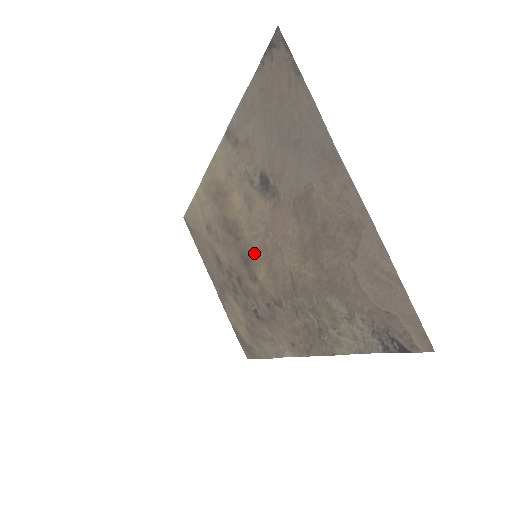
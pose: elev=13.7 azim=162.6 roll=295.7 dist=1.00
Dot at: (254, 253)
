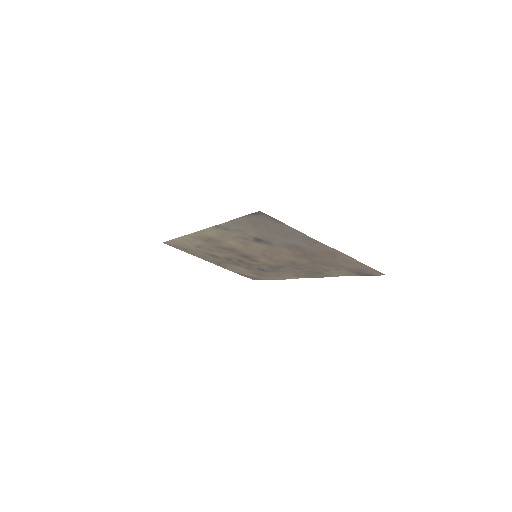
Dot at: (254, 256)
